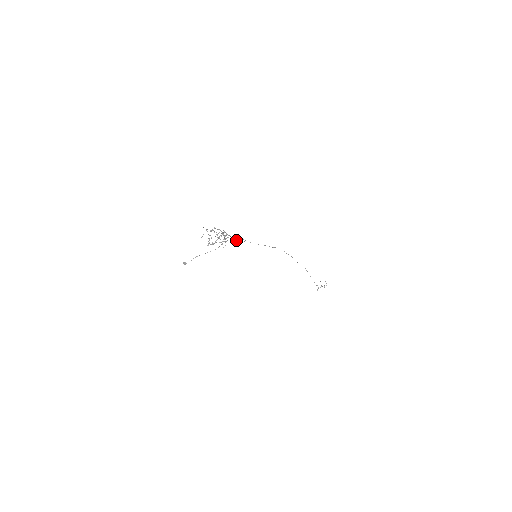
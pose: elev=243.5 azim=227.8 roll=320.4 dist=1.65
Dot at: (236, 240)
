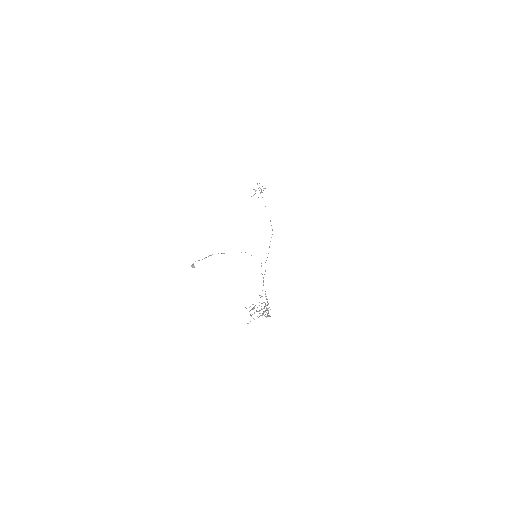
Dot at: occluded
